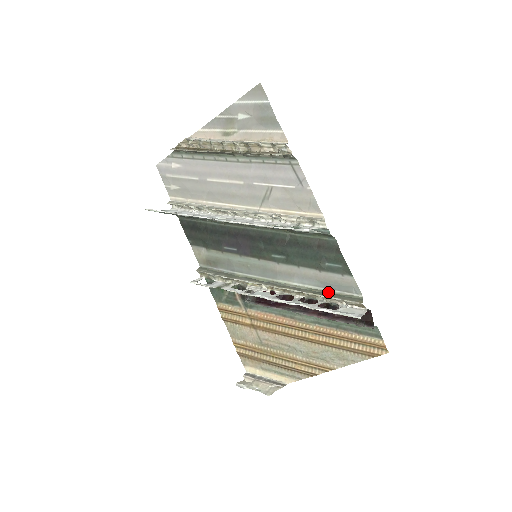
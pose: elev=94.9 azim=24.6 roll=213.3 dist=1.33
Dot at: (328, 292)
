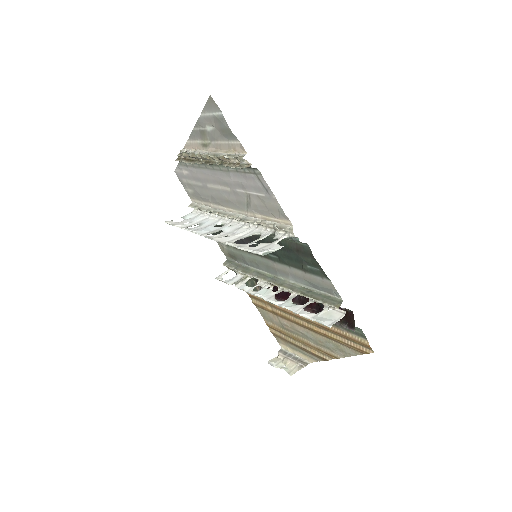
Dot at: (315, 292)
